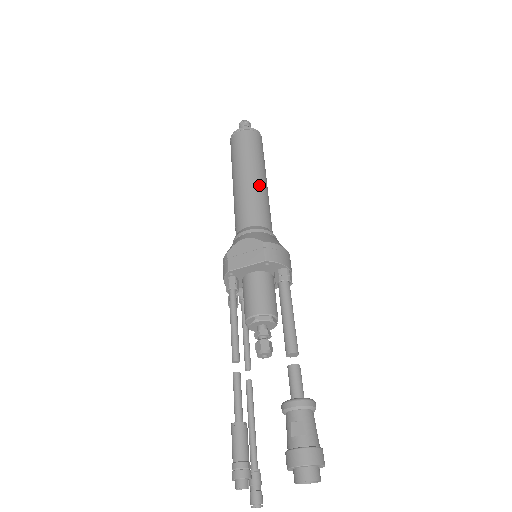
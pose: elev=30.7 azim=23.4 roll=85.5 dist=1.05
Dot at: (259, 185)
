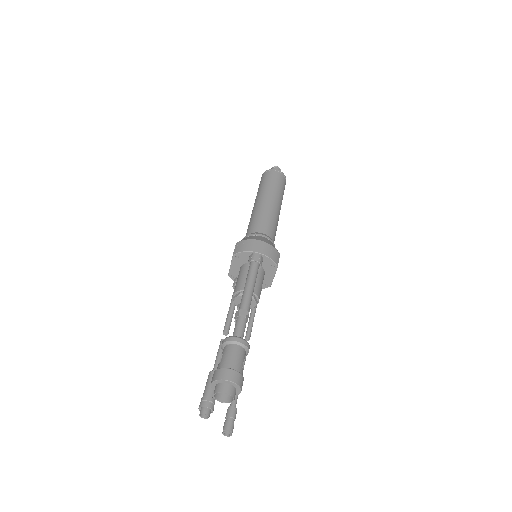
Dot at: (259, 206)
